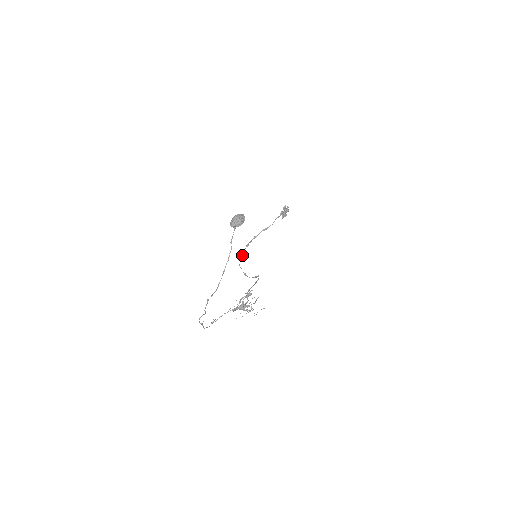
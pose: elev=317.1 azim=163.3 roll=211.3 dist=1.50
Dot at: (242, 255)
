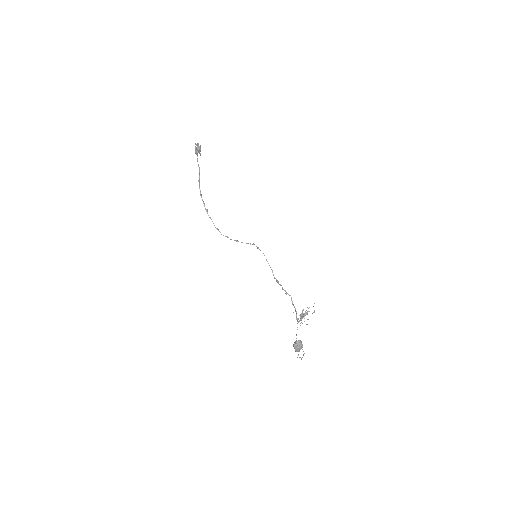
Dot at: (213, 223)
